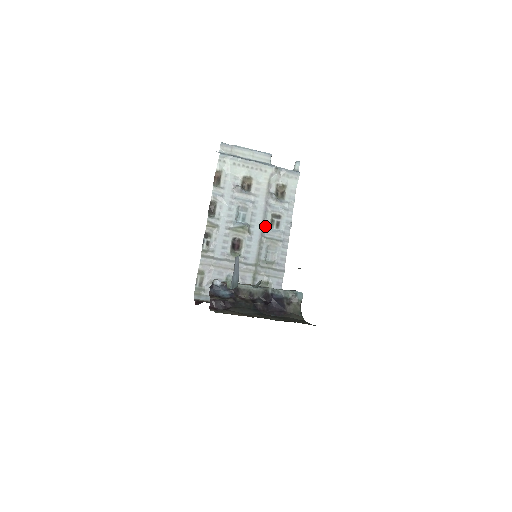
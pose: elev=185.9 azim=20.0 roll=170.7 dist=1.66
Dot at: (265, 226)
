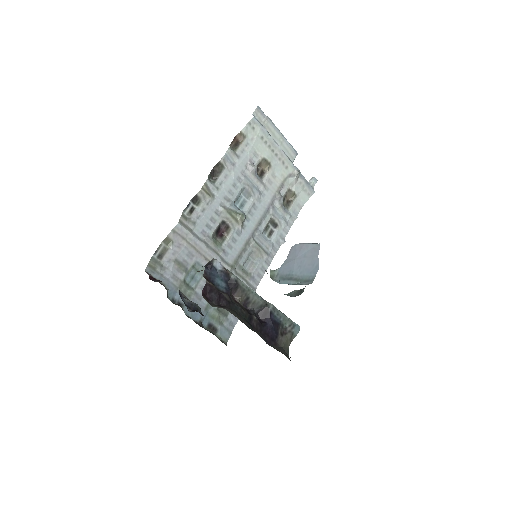
Dot at: (259, 227)
